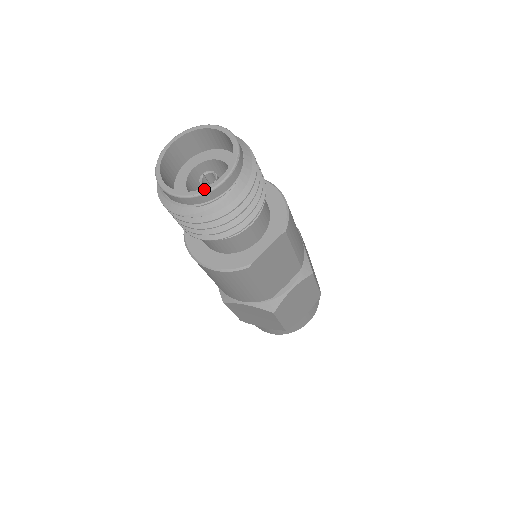
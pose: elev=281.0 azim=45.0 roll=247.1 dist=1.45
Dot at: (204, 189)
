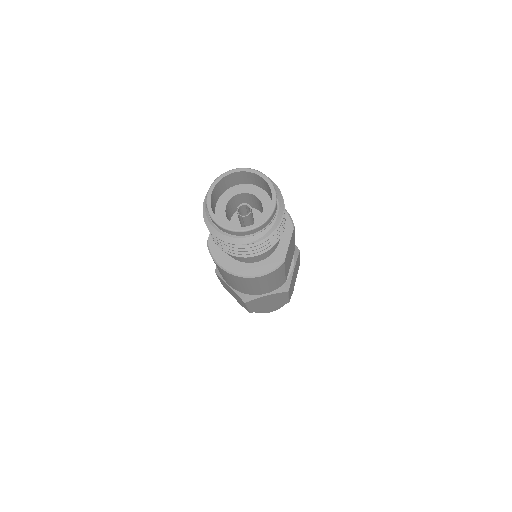
Dot at: (265, 218)
